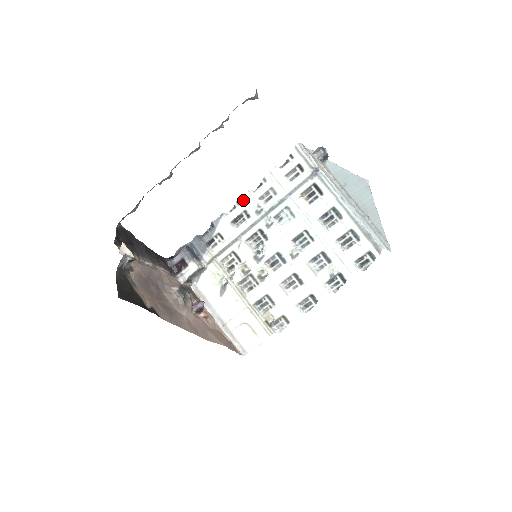
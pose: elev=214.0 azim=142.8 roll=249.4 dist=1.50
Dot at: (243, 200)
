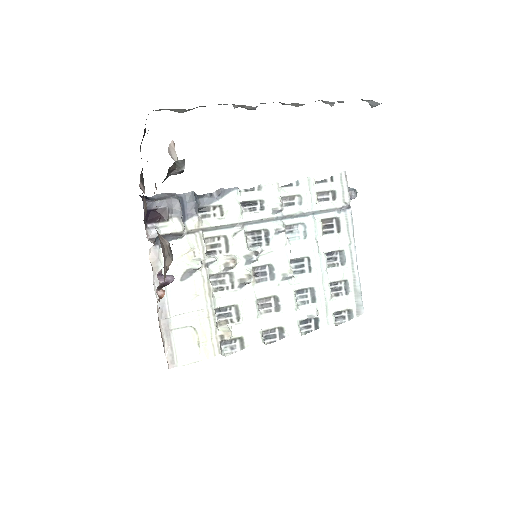
Dot at: (267, 188)
